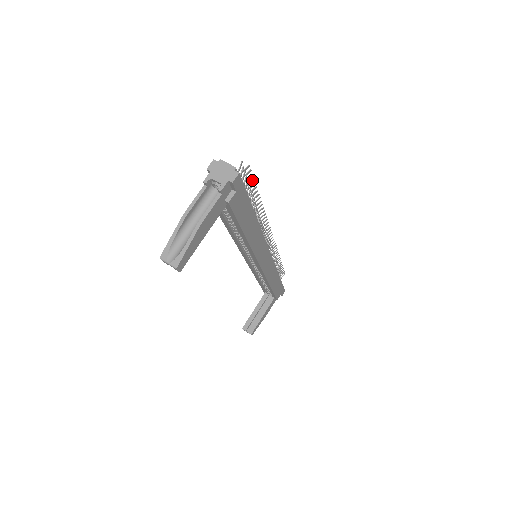
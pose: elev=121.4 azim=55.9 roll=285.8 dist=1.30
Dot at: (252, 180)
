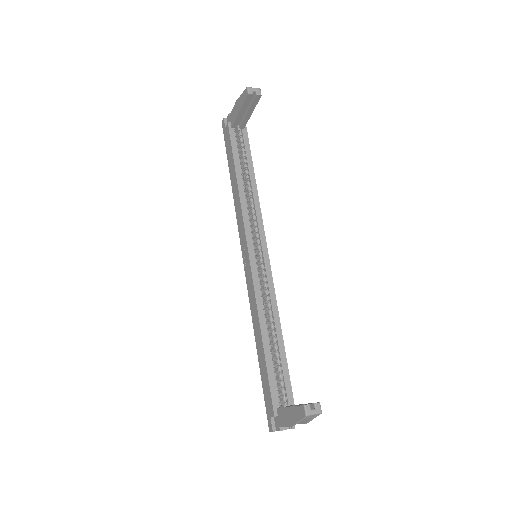
Dot at: occluded
